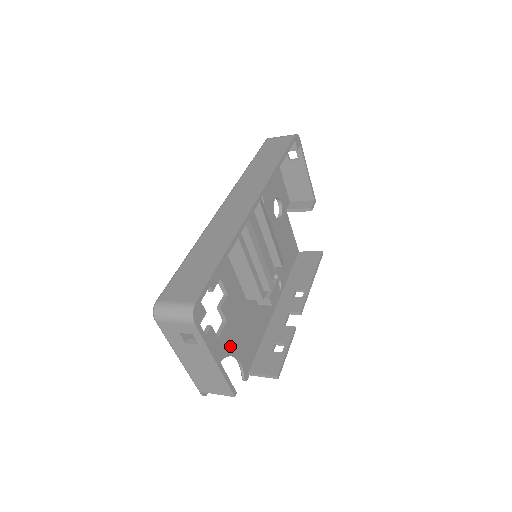
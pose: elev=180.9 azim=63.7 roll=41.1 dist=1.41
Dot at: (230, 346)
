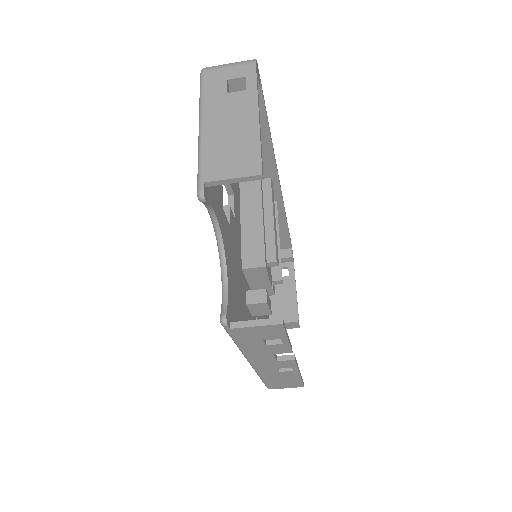
Dot at: (226, 247)
